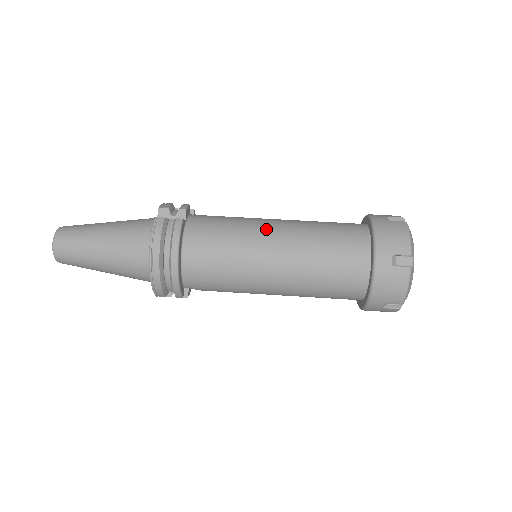
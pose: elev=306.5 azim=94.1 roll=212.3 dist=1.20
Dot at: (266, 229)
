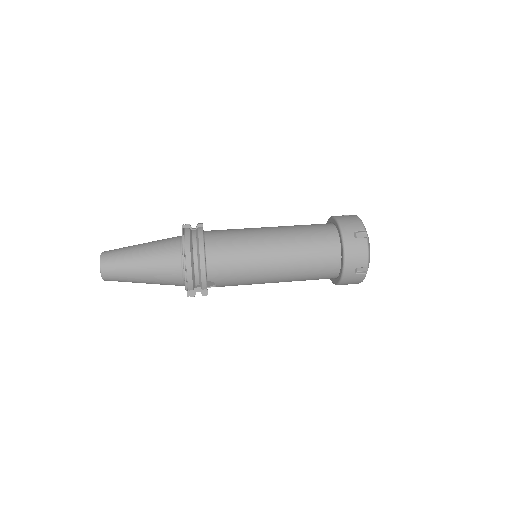
Dot at: (263, 230)
